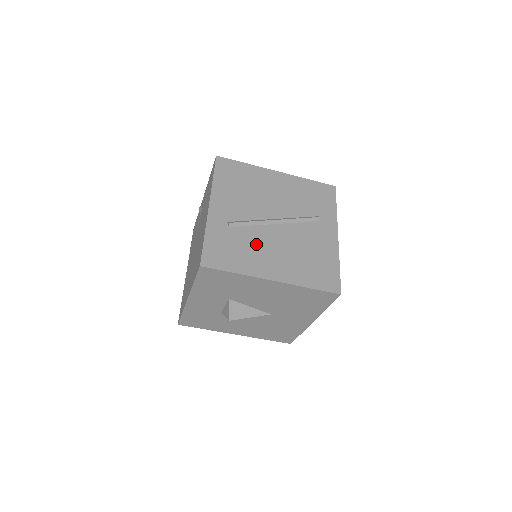
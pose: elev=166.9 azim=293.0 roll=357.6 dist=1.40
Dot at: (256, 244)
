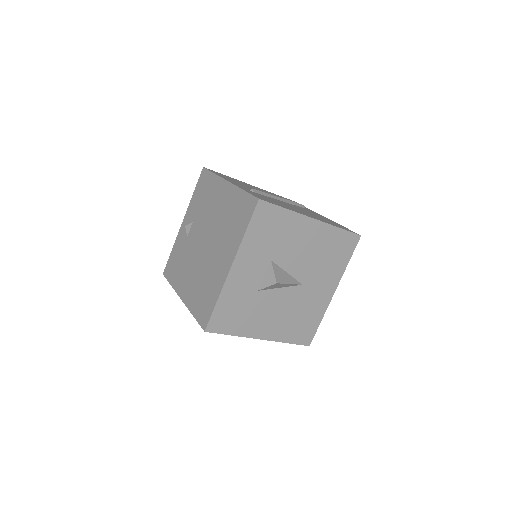
Dot at: (281, 203)
